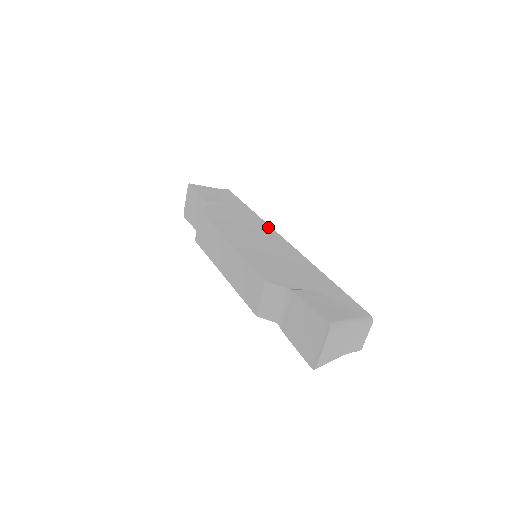
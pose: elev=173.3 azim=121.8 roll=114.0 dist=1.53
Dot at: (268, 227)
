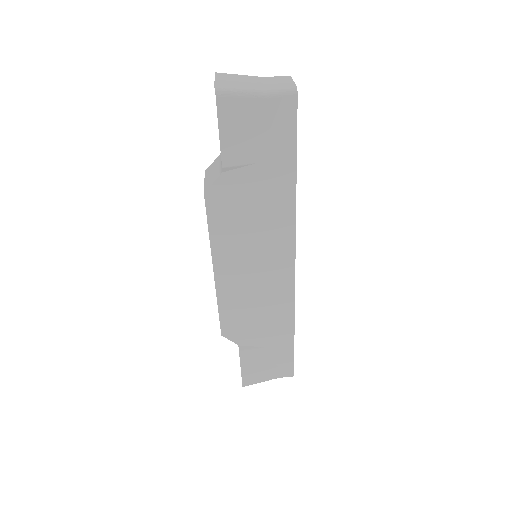
Dot at: (290, 238)
